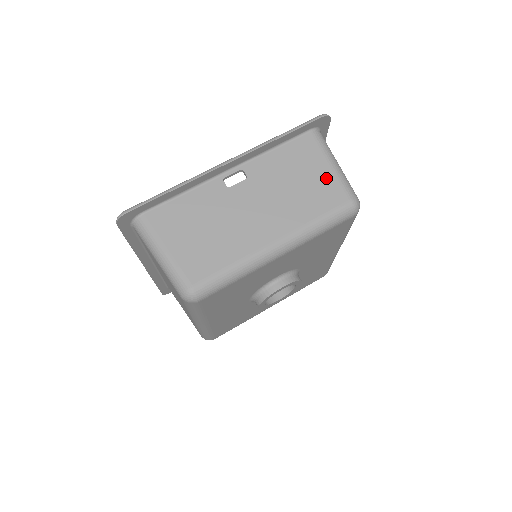
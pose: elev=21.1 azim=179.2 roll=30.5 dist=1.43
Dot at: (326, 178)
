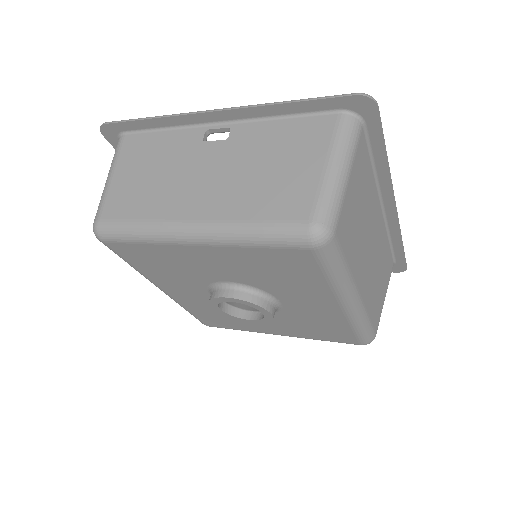
Dot at: (305, 179)
